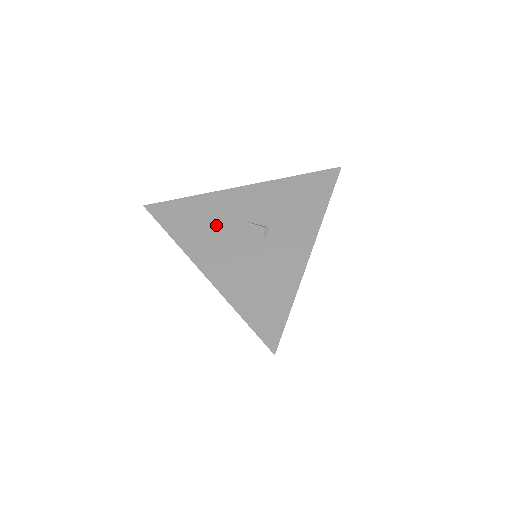
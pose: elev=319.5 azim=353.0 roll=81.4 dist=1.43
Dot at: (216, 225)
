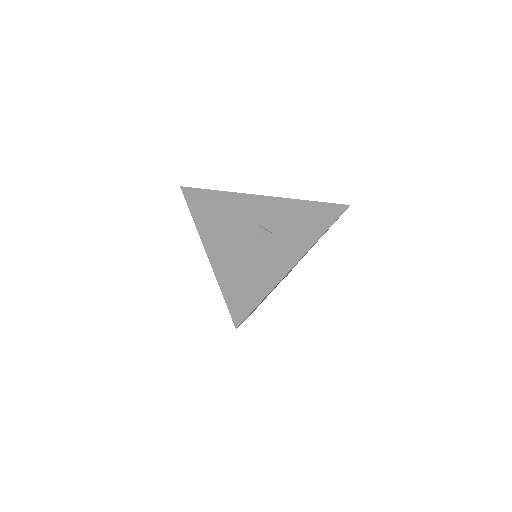
Dot at: (231, 218)
